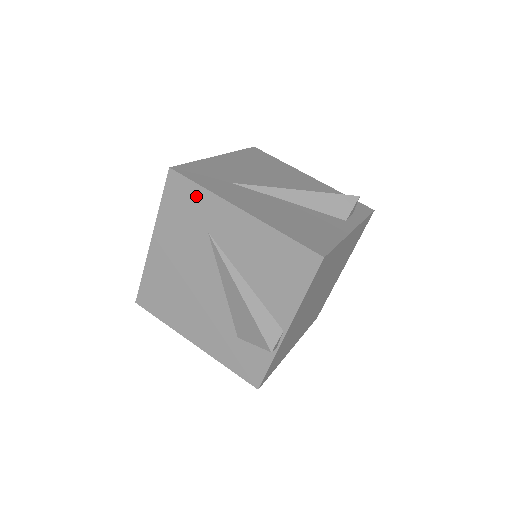
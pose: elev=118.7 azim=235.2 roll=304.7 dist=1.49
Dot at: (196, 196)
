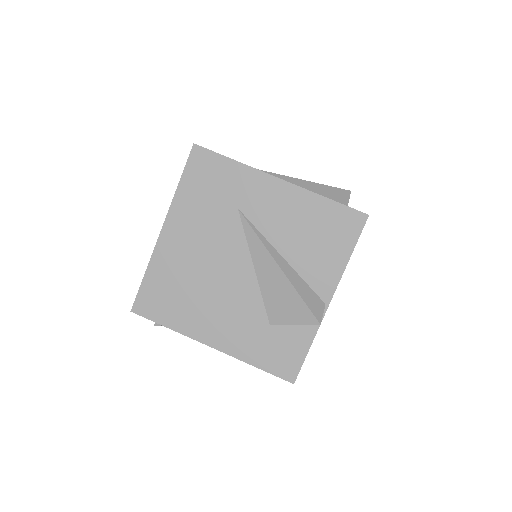
Dot at: (225, 170)
